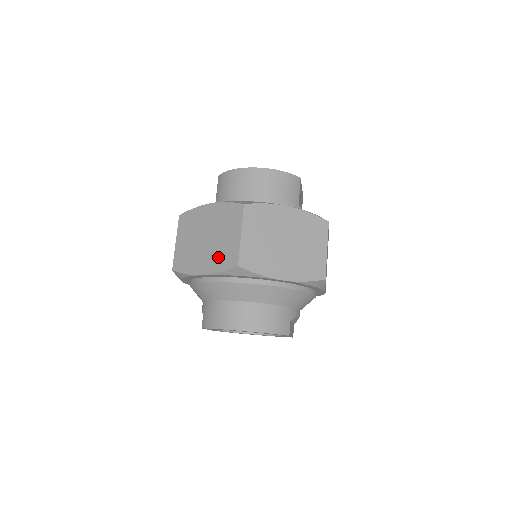
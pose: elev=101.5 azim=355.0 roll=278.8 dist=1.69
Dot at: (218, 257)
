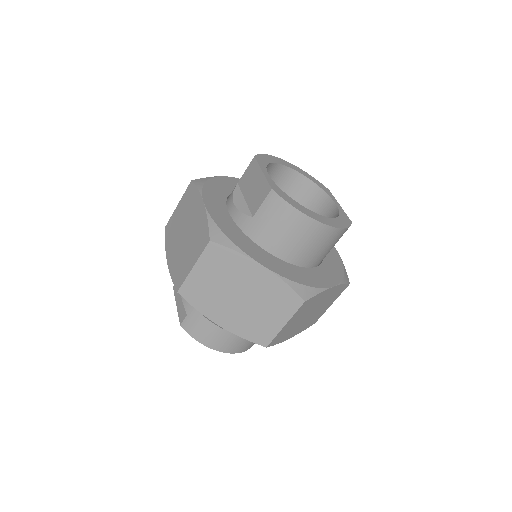
Dot at: (247, 325)
